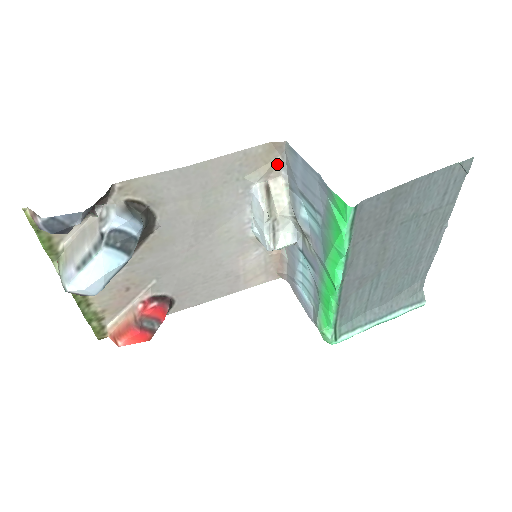
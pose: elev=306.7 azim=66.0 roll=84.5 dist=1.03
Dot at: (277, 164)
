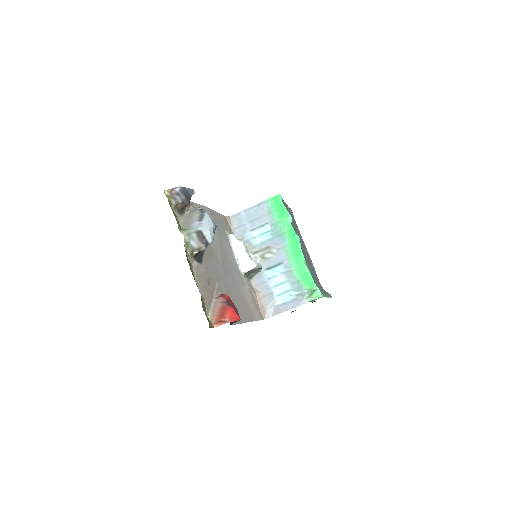
Dot at: (231, 230)
